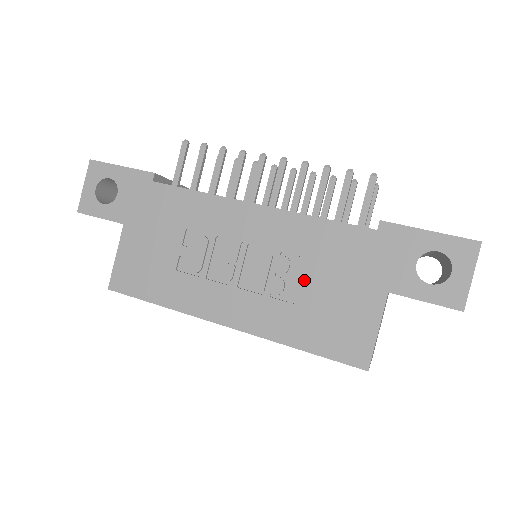
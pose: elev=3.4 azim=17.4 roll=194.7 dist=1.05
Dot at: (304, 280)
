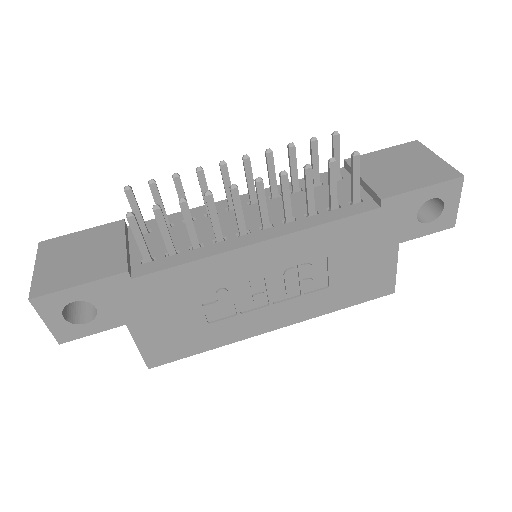
Dot at: (330, 271)
